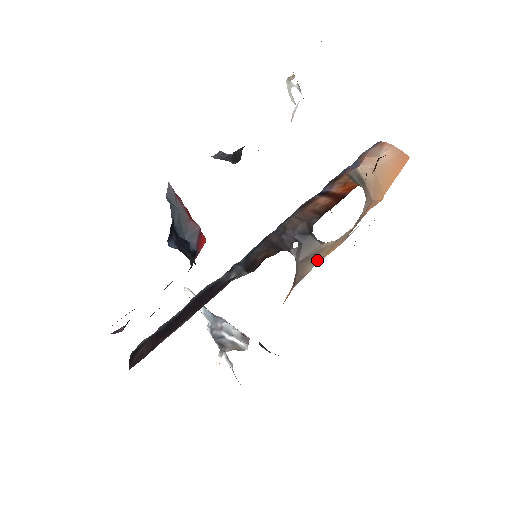
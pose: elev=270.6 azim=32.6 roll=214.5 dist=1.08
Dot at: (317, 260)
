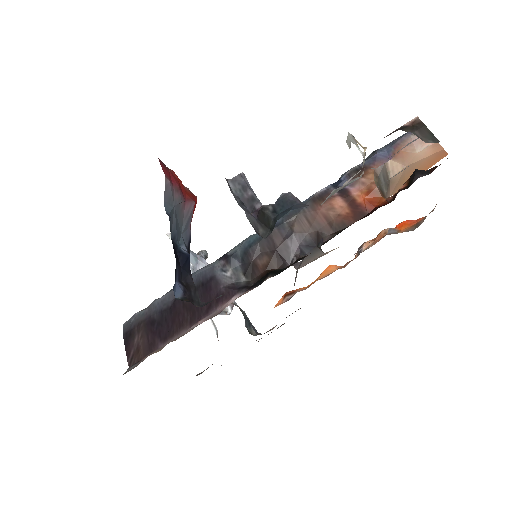
Dot at: occluded
